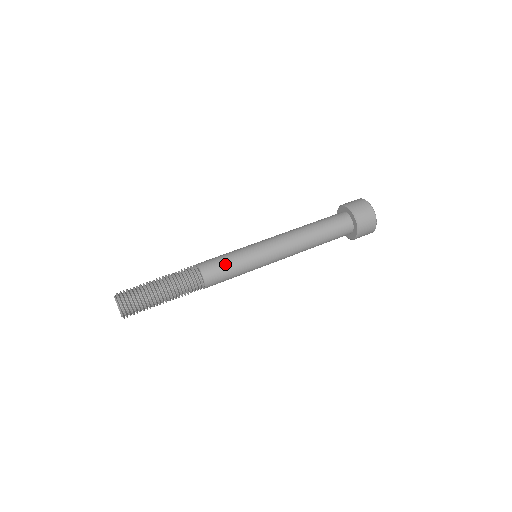
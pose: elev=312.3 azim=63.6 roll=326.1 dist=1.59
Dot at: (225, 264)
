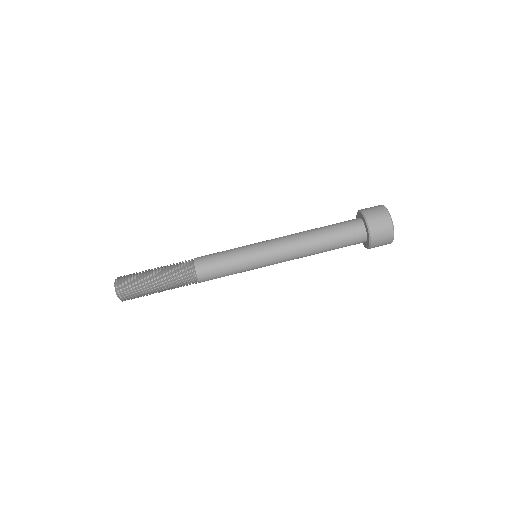
Dot at: (220, 266)
